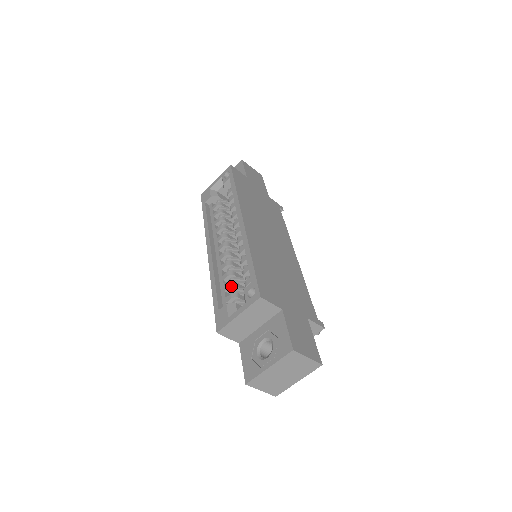
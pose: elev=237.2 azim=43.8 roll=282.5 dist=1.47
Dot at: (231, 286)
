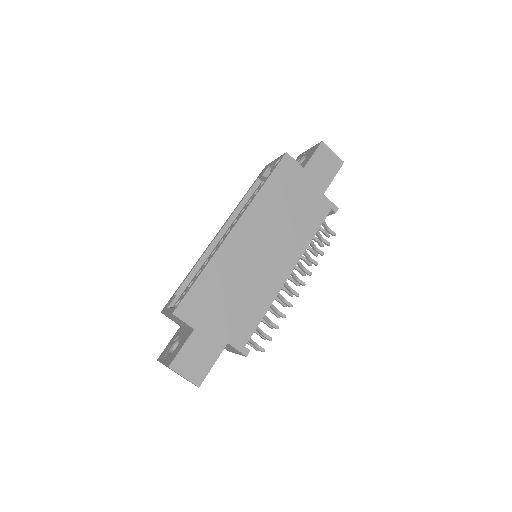
Dot at: occluded
